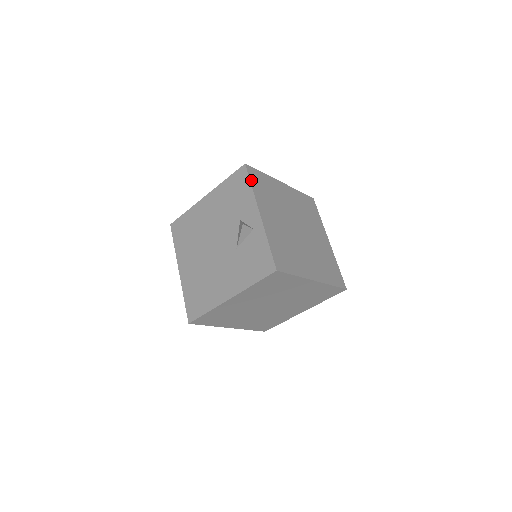
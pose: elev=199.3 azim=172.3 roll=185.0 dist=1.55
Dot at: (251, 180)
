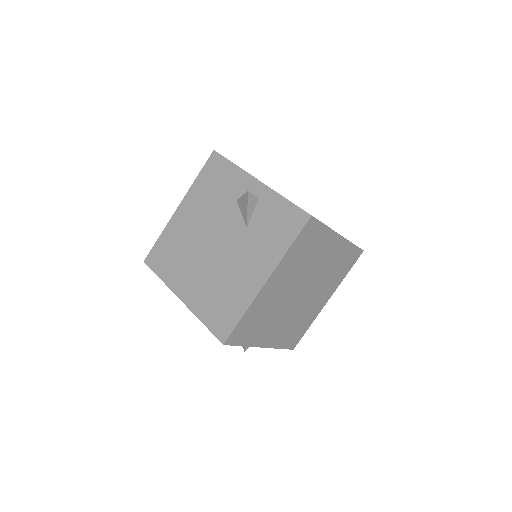
Dot at: (229, 160)
